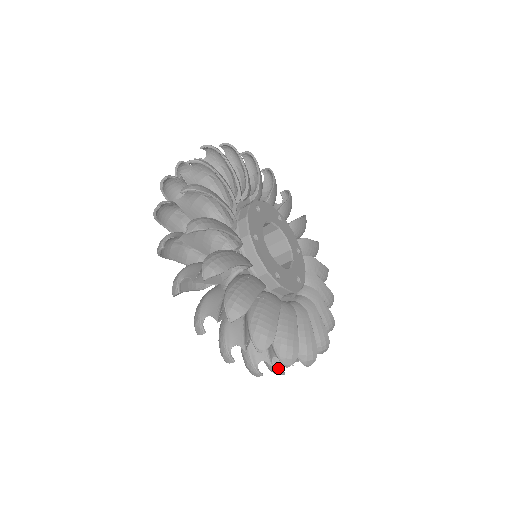
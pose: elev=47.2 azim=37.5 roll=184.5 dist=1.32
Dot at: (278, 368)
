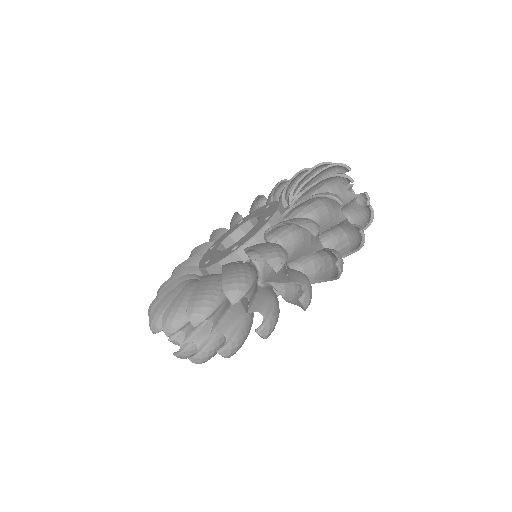
Dot at: occluded
